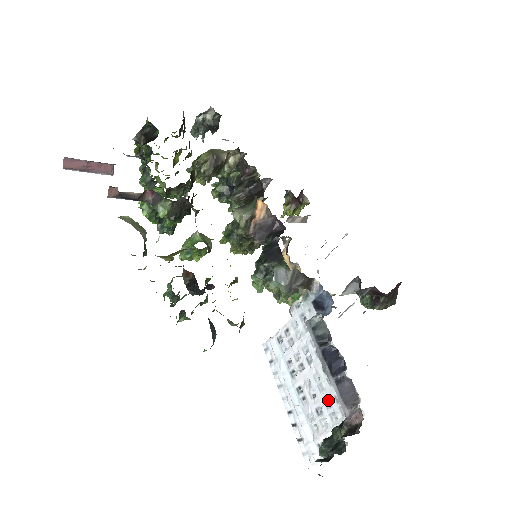
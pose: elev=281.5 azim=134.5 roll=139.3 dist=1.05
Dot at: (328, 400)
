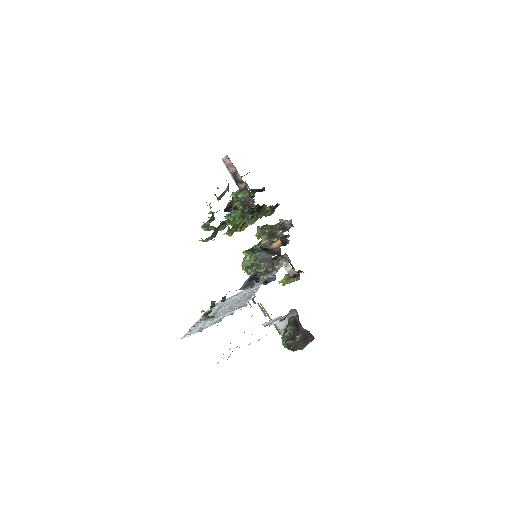
Dot at: (229, 310)
